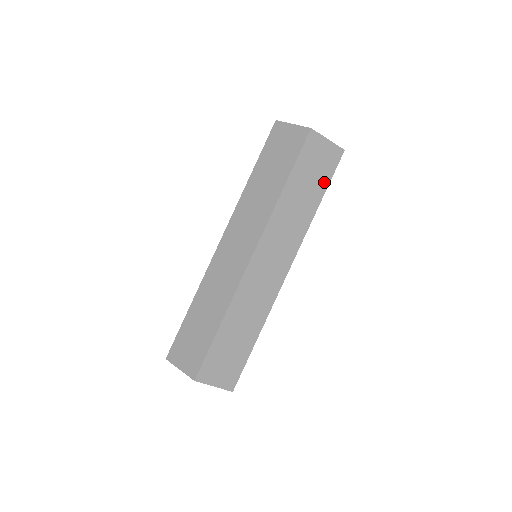
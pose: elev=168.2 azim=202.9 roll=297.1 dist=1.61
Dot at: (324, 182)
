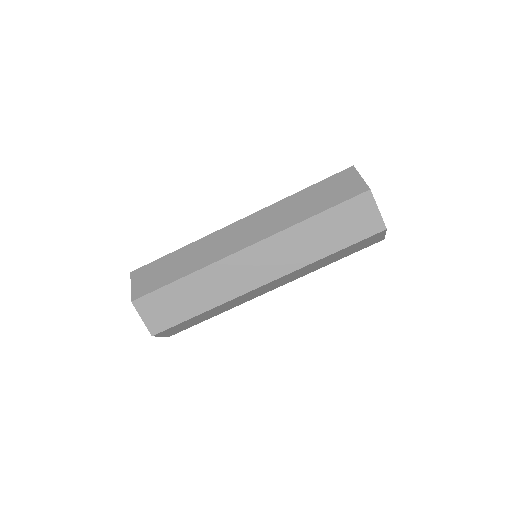
Dot at: (332, 203)
